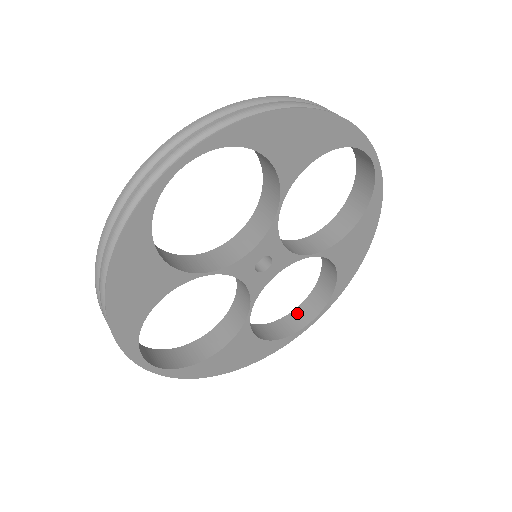
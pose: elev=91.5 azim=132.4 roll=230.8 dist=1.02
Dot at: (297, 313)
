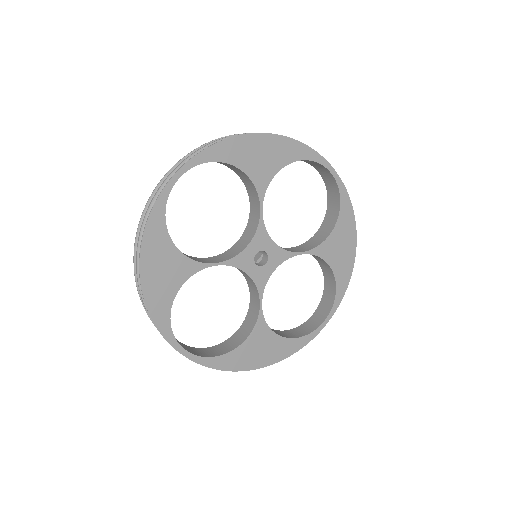
Dot at: (312, 319)
